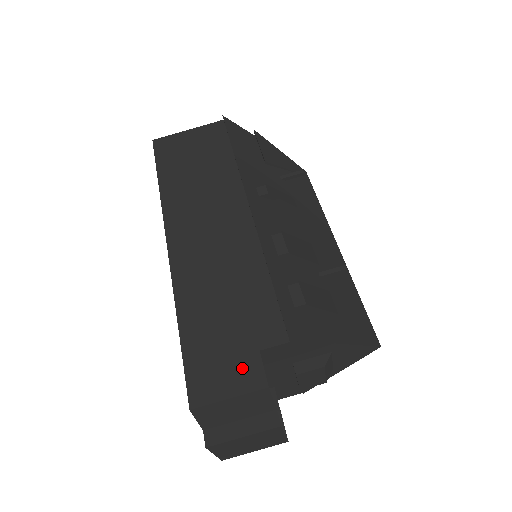
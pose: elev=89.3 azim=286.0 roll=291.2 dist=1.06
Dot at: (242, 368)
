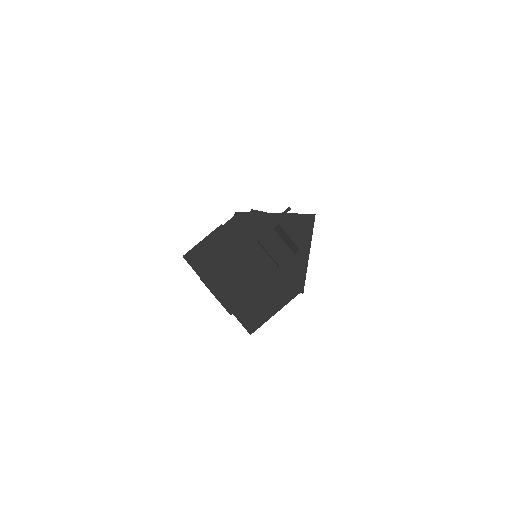
Dot at: occluded
